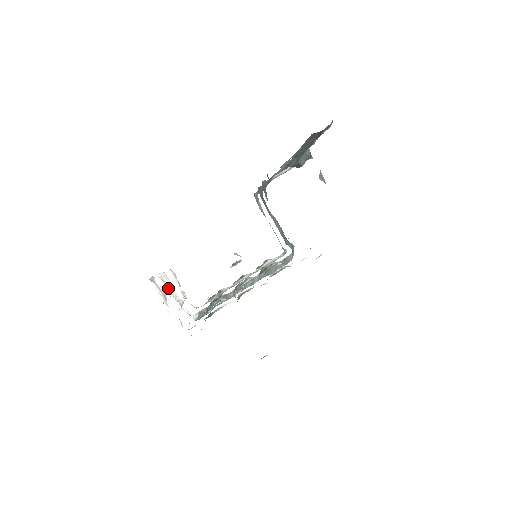
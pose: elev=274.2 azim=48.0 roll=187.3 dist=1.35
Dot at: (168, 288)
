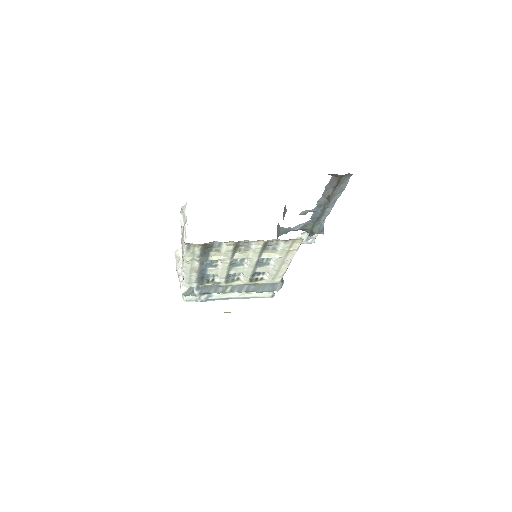
Dot at: (176, 262)
